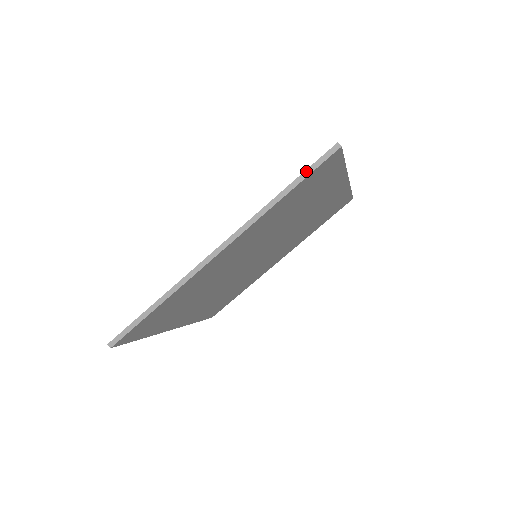
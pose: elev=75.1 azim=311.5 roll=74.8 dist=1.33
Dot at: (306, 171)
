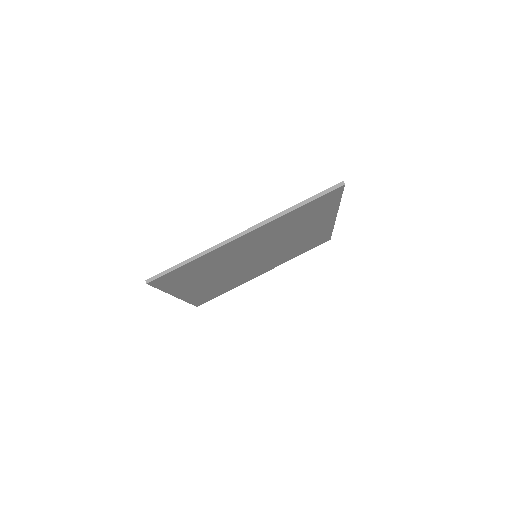
Dot at: (319, 194)
